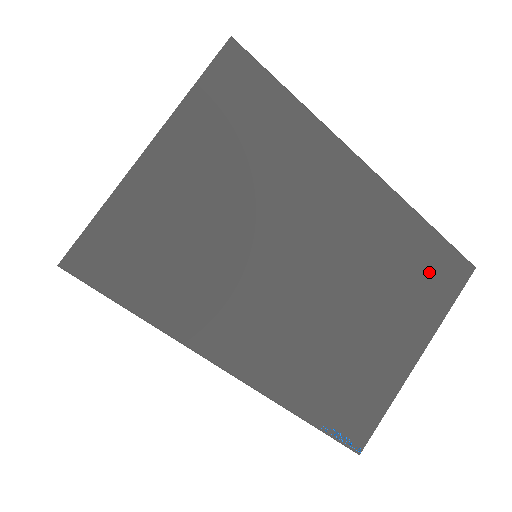
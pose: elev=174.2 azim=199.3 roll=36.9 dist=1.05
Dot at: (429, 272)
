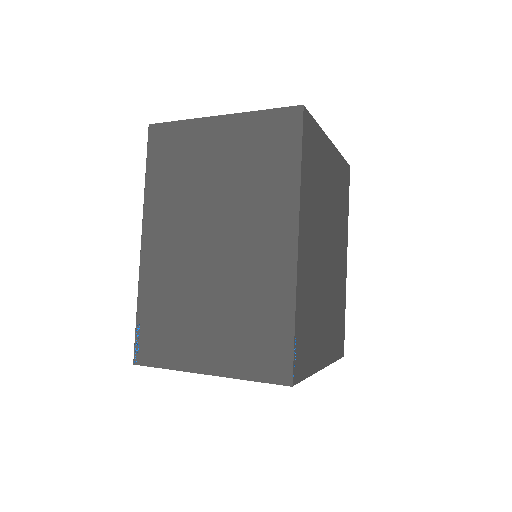
Dot at: (264, 342)
